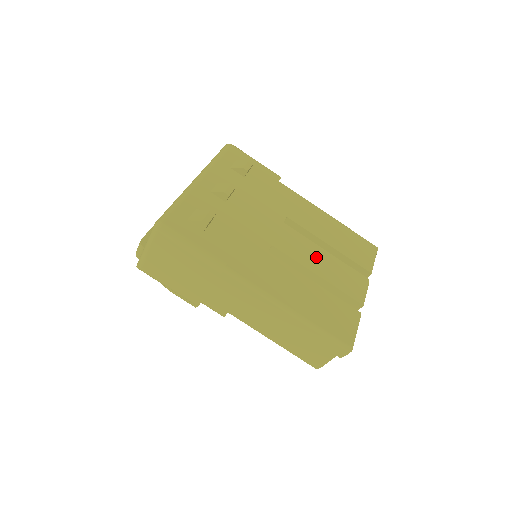
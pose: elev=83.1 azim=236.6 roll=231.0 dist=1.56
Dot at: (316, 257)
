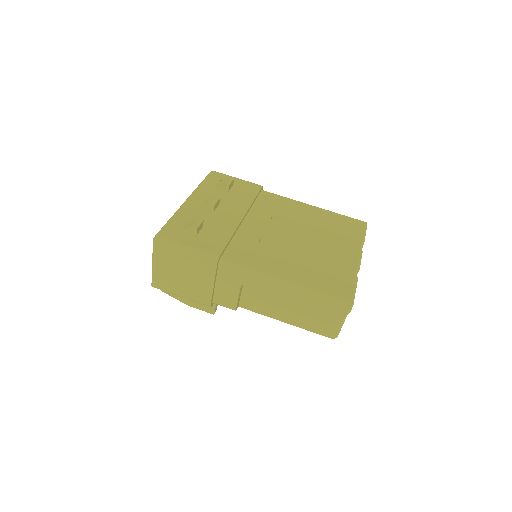
Dot at: (305, 239)
